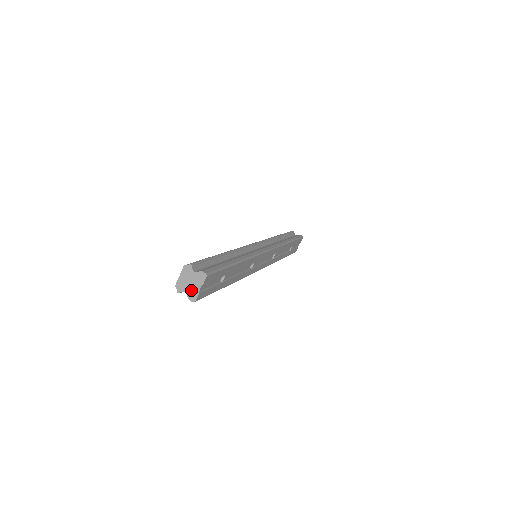
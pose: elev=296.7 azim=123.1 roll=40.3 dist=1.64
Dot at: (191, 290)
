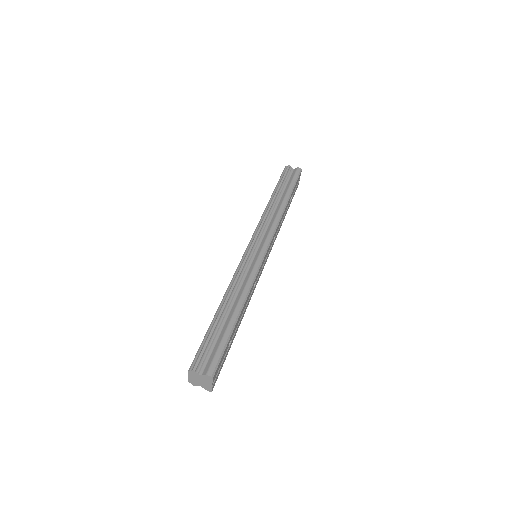
Dot at: (204, 385)
